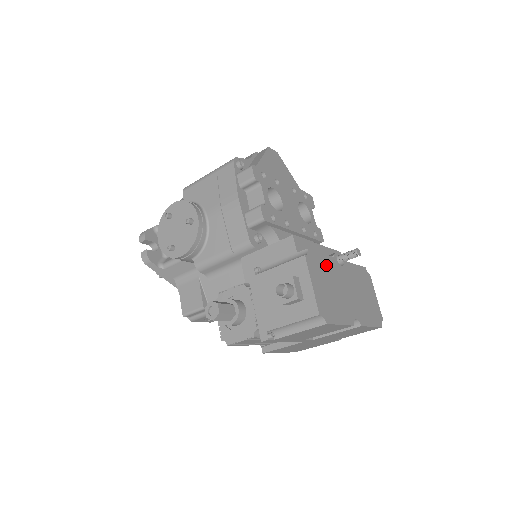
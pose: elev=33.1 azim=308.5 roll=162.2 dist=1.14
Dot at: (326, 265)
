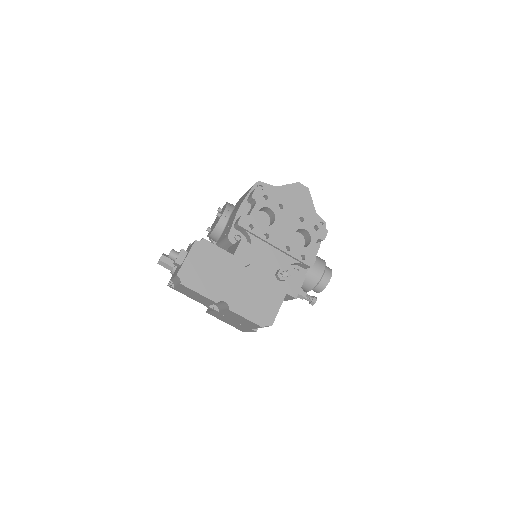
Dot at: (219, 256)
